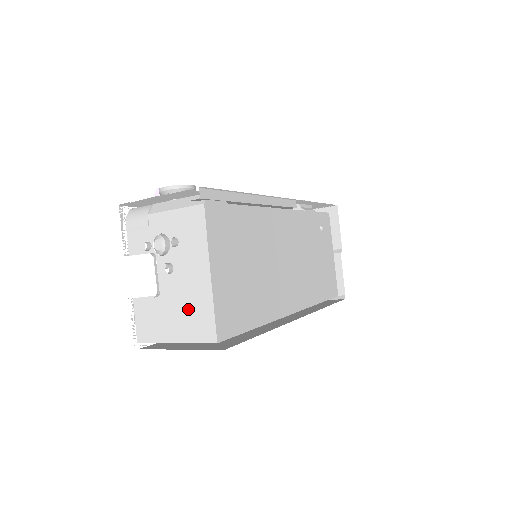
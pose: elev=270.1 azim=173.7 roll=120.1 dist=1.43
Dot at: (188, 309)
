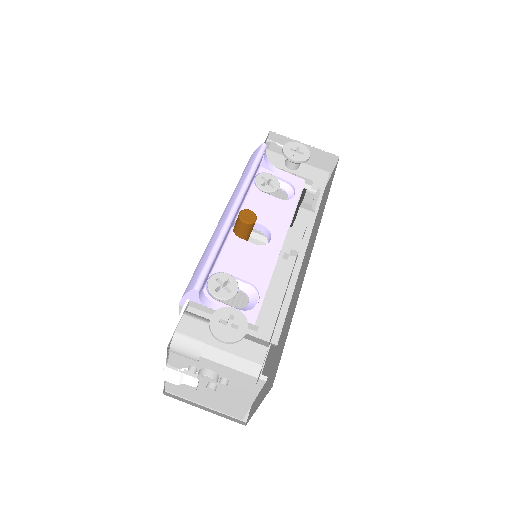
Dot at: (223, 403)
